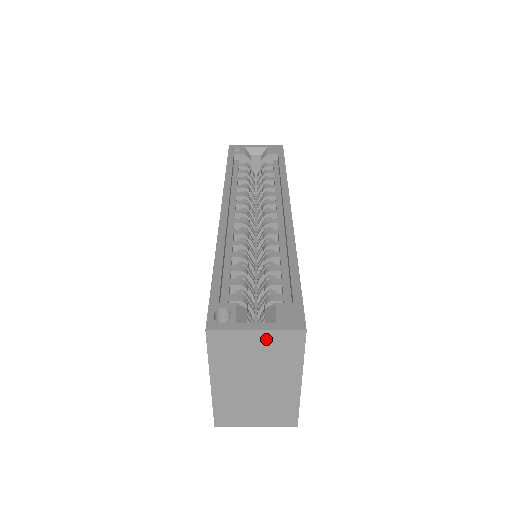
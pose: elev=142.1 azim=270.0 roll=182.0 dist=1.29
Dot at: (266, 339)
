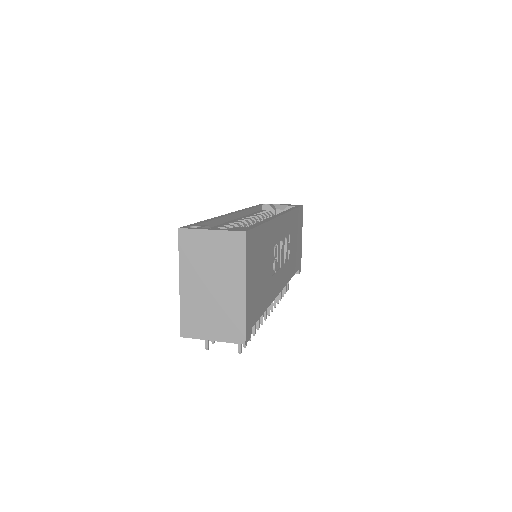
Dot at: (218, 239)
